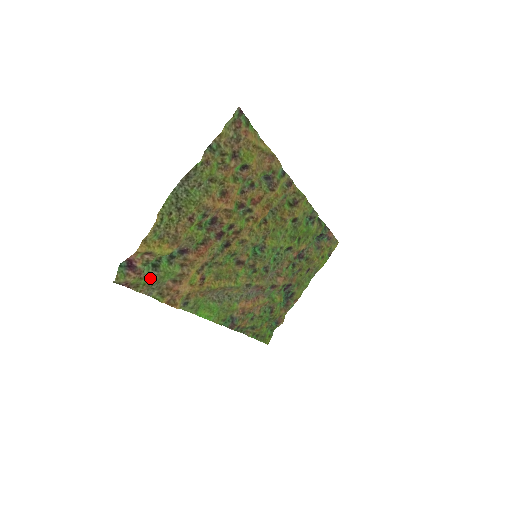
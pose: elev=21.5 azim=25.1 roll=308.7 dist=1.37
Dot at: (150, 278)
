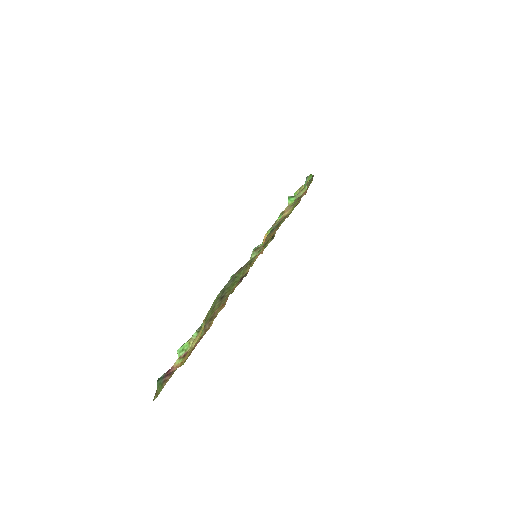
Dot at: occluded
